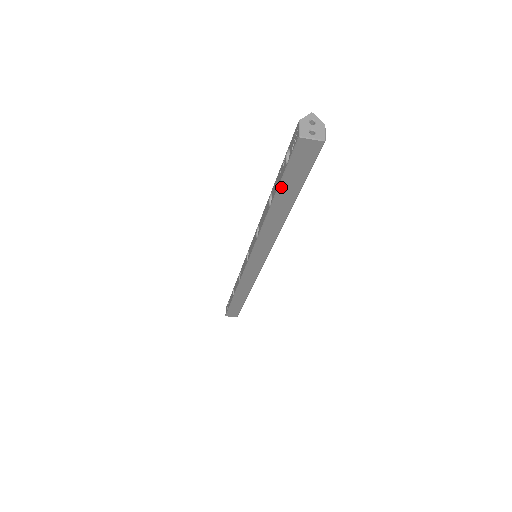
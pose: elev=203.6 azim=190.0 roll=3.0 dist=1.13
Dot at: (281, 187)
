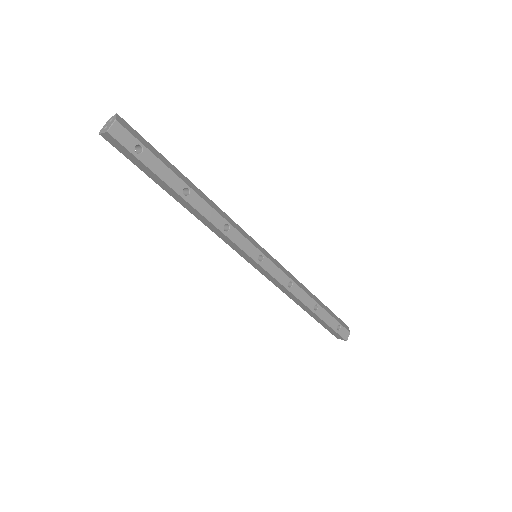
Dot at: (151, 178)
